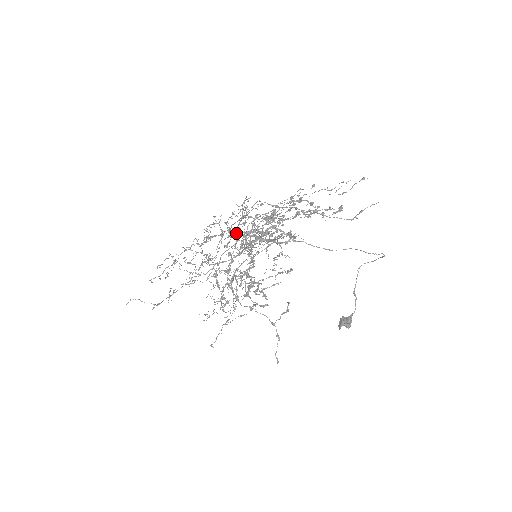
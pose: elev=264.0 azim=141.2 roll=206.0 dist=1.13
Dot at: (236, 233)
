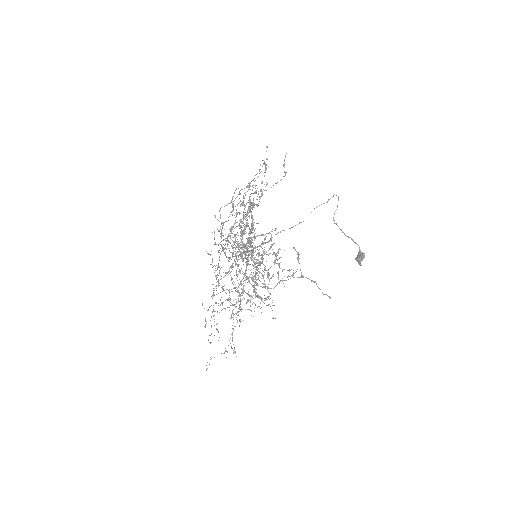
Dot at: (232, 255)
